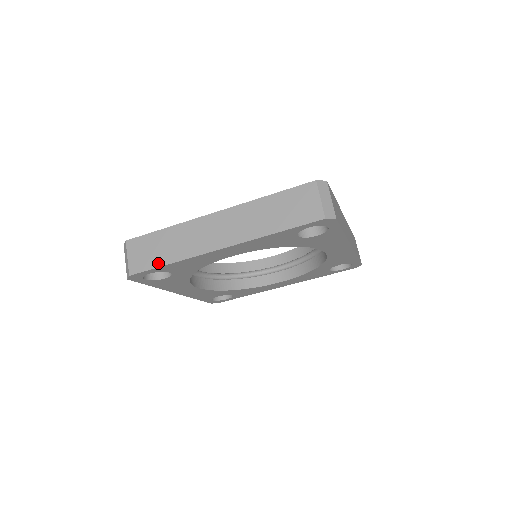
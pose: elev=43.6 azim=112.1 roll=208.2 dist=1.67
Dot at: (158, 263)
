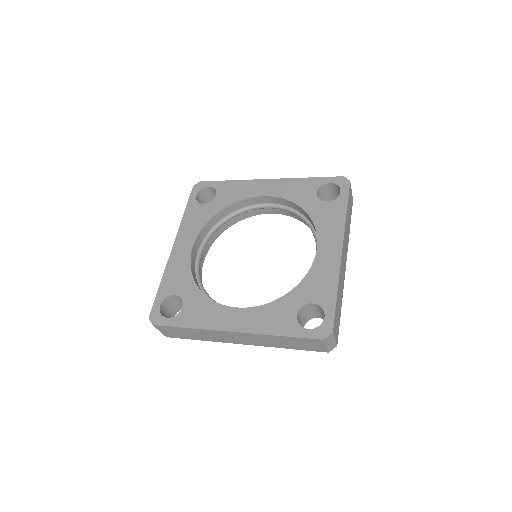
Dot at: (189, 338)
